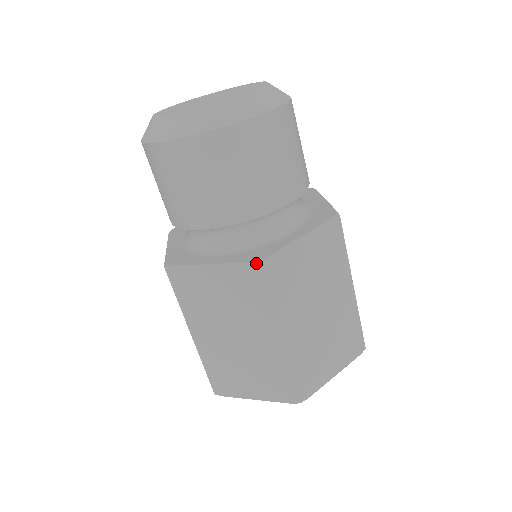
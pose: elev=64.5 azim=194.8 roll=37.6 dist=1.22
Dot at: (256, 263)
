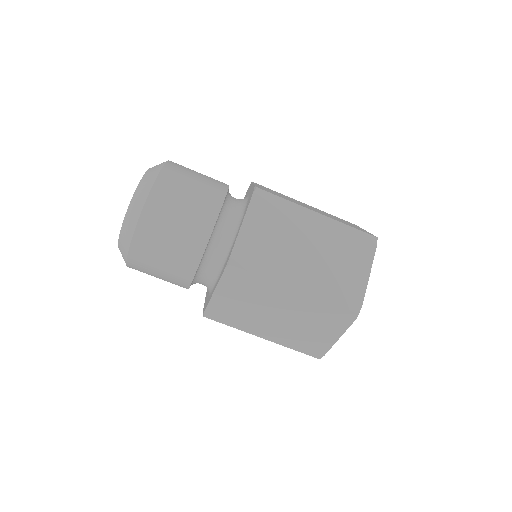
Dot at: (203, 316)
